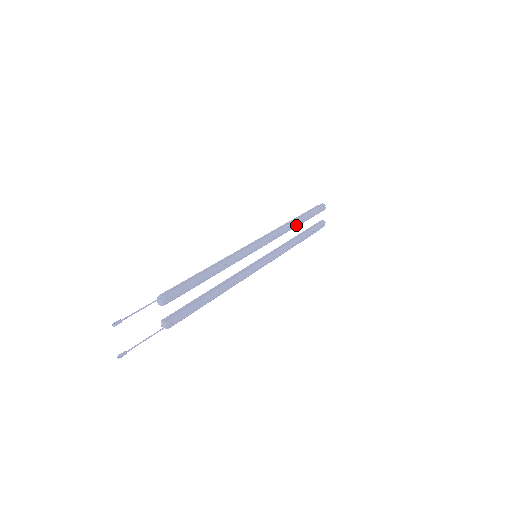
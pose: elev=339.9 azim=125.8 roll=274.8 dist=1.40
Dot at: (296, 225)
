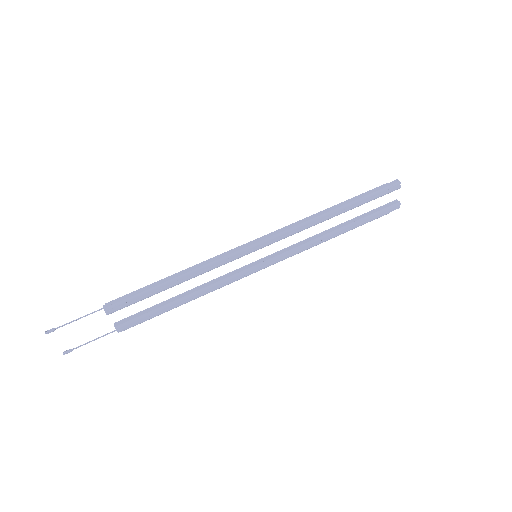
Dot at: (332, 216)
